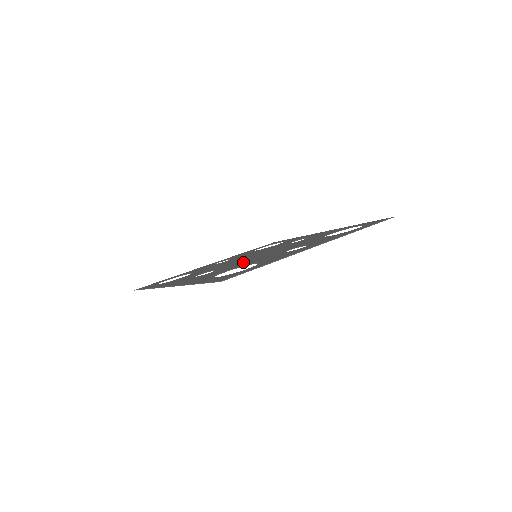
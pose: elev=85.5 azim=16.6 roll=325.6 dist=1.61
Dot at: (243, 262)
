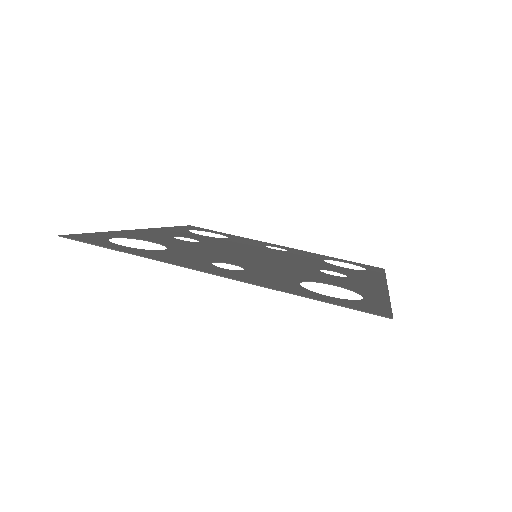
Dot at: (208, 249)
